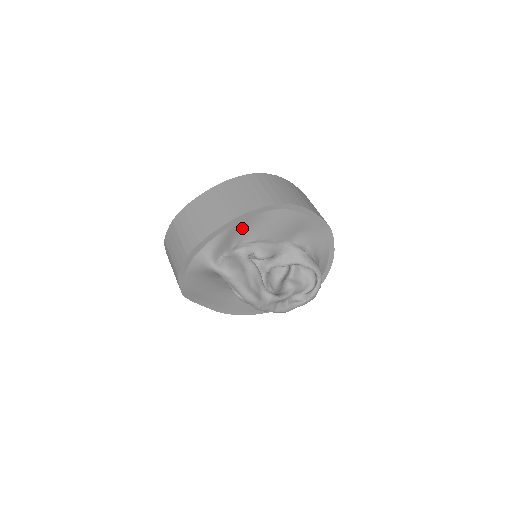
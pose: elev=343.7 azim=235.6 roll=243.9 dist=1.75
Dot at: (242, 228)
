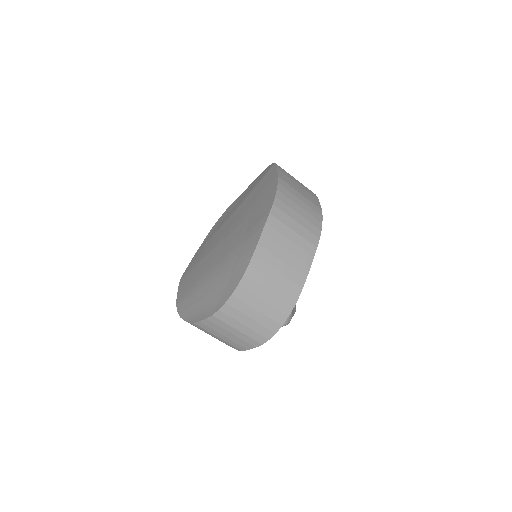
Dot at: occluded
